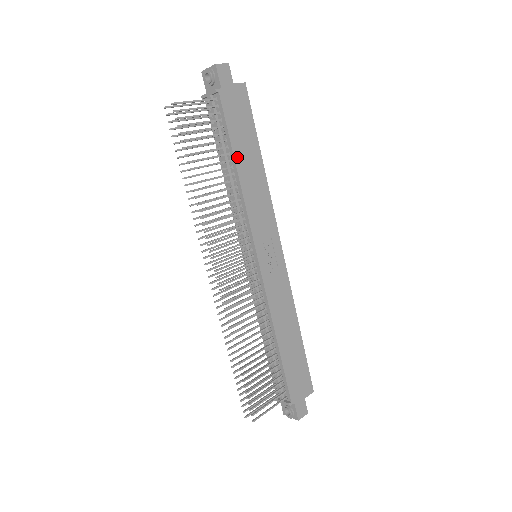
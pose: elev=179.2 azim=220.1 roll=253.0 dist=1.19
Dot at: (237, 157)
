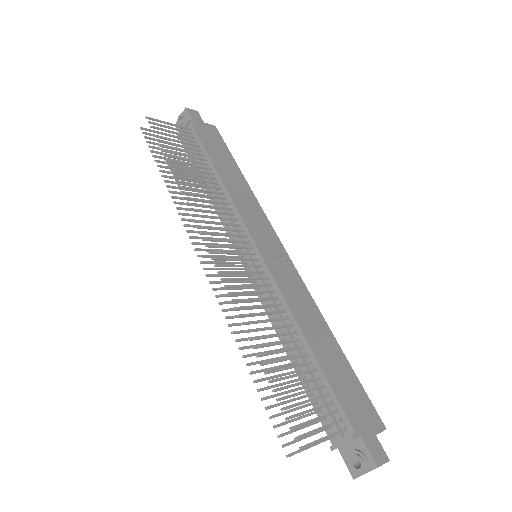
Dot at: (216, 165)
